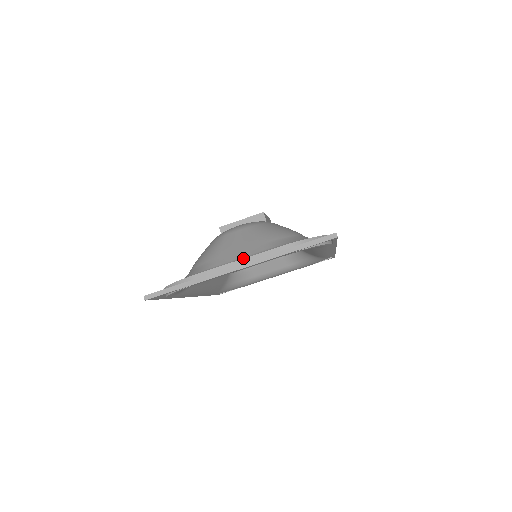
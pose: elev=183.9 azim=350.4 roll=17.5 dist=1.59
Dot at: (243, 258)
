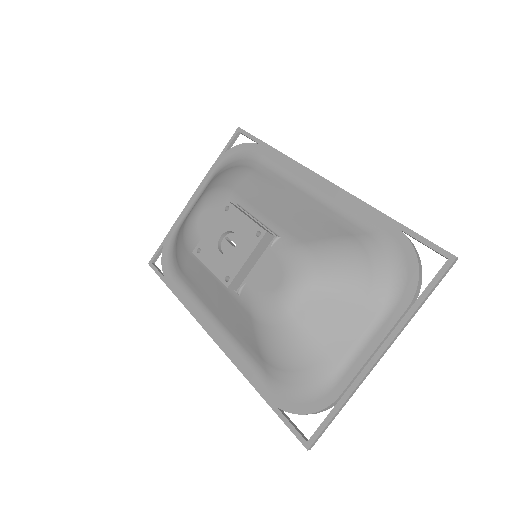
Dot at: (363, 337)
